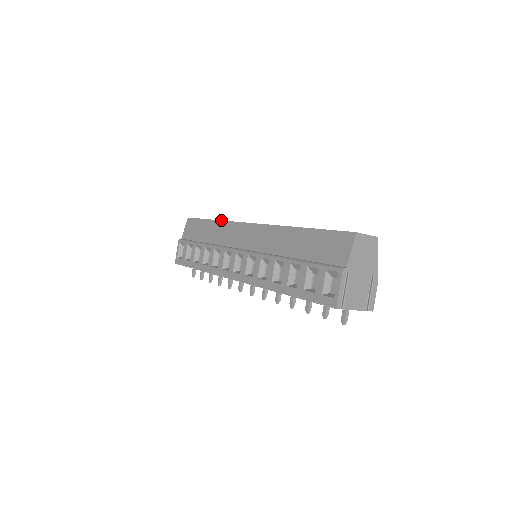
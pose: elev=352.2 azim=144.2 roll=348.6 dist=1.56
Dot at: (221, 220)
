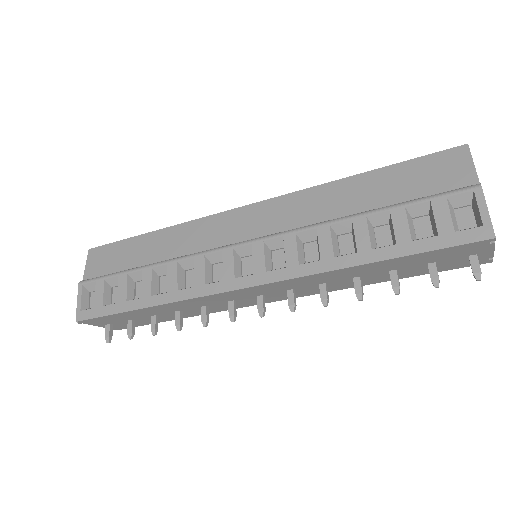
Dot at: occluded
